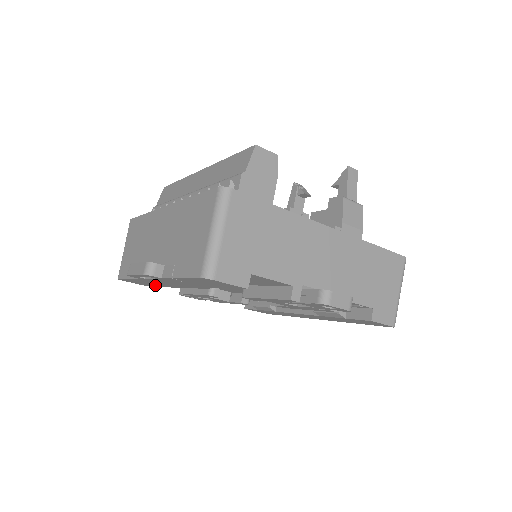
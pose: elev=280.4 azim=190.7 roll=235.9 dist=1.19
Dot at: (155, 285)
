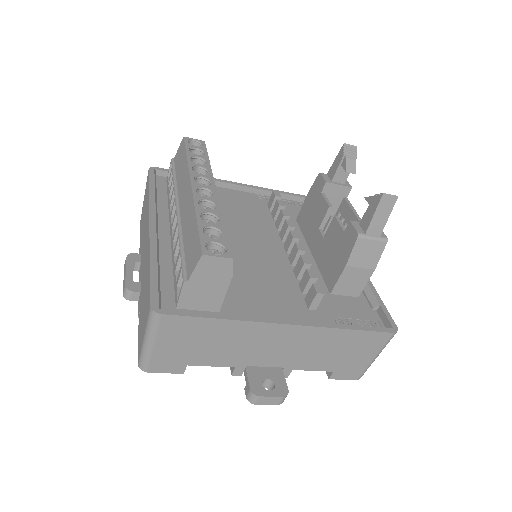
Dot at: occluded
